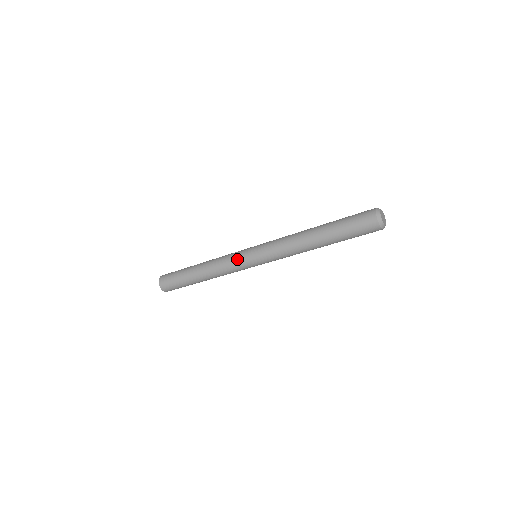
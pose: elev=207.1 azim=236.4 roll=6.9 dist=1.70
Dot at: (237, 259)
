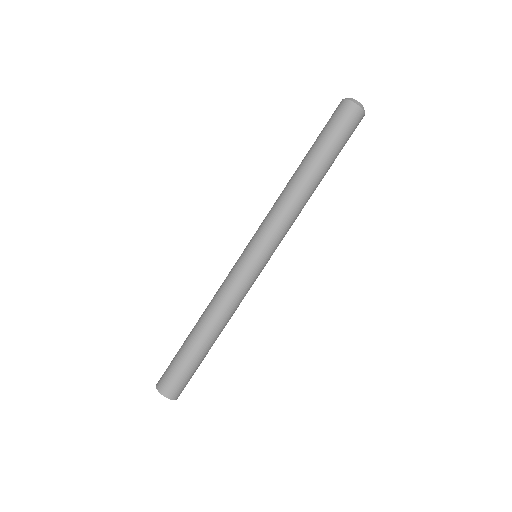
Dot at: (233, 268)
